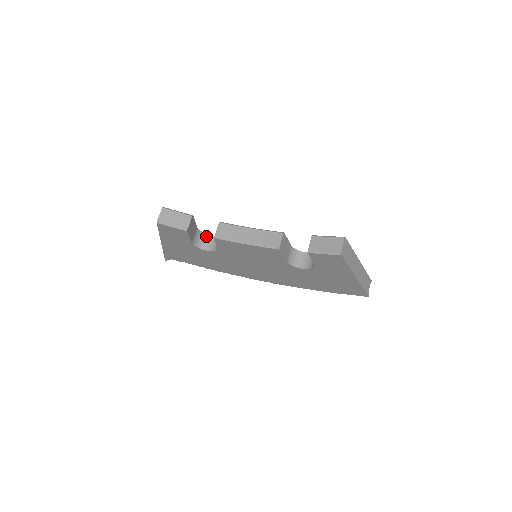
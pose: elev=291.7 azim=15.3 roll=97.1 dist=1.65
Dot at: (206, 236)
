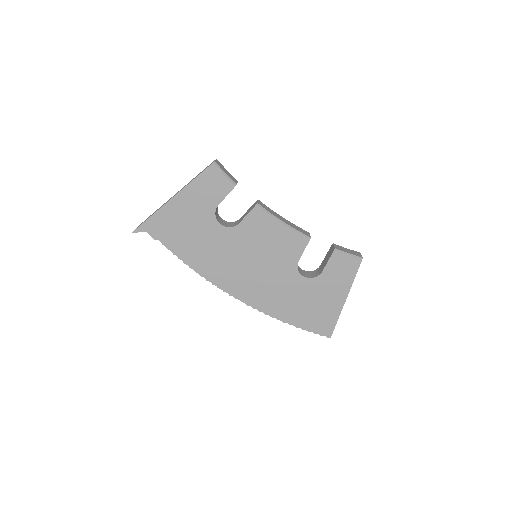
Dot at: (219, 216)
